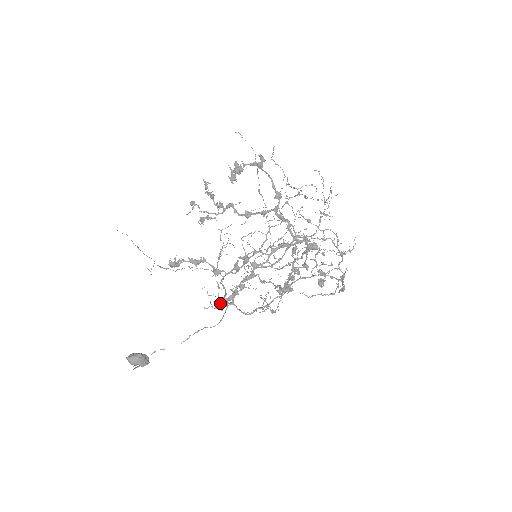
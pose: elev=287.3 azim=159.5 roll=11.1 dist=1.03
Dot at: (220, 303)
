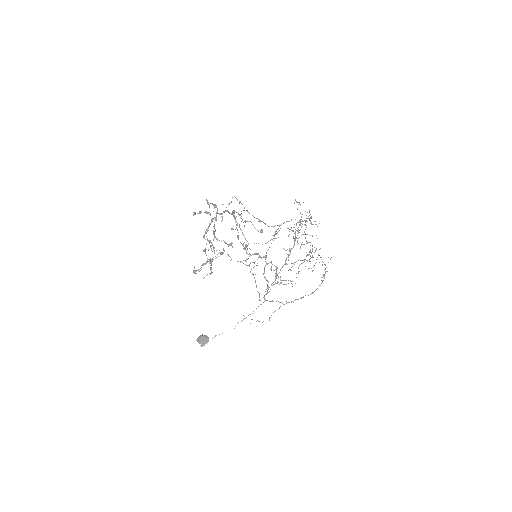
Dot at: (211, 272)
